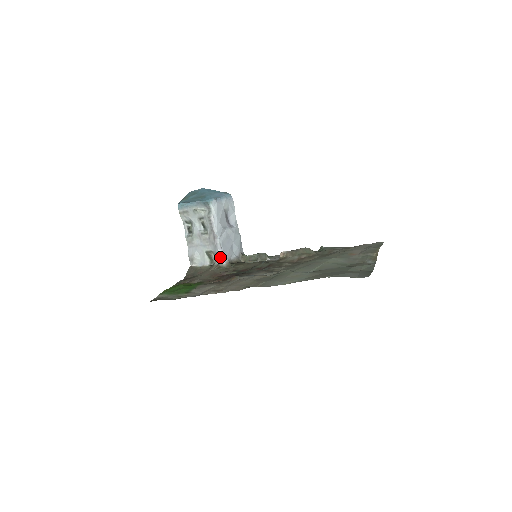
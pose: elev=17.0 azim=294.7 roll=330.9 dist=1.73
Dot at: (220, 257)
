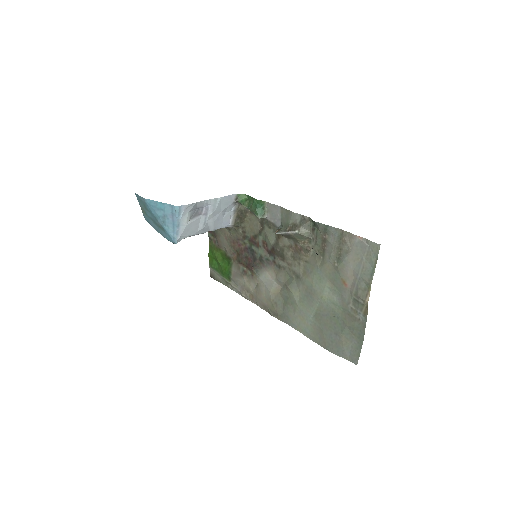
Dot at: occluded
